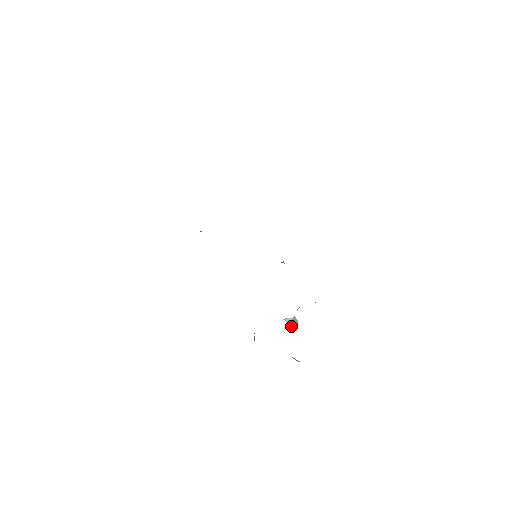
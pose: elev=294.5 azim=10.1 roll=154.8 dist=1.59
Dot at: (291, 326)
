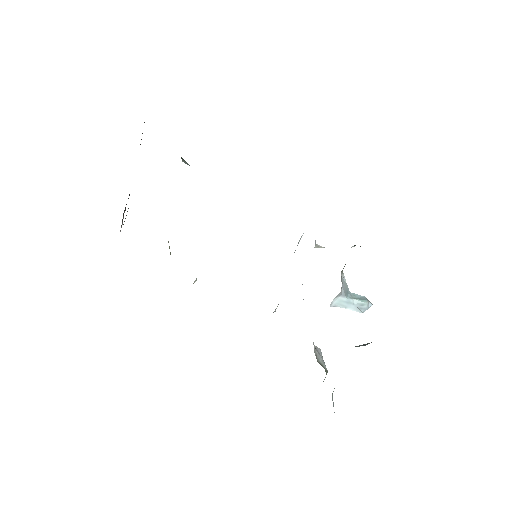
Dot at: (361, 311)
